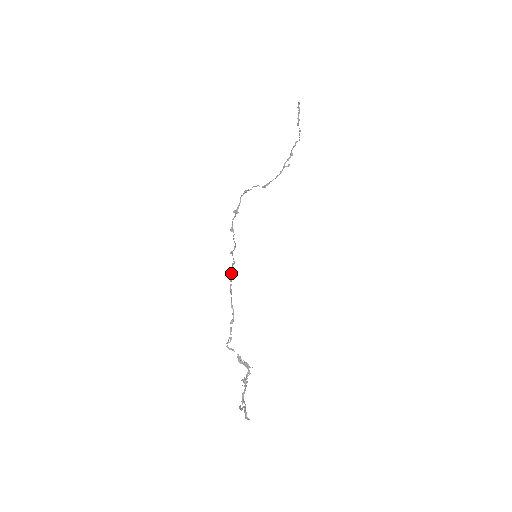
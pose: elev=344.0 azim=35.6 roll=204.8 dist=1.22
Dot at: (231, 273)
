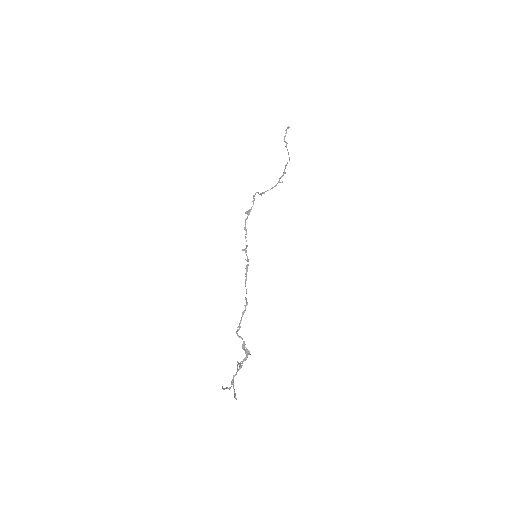
Dot at: occluded
